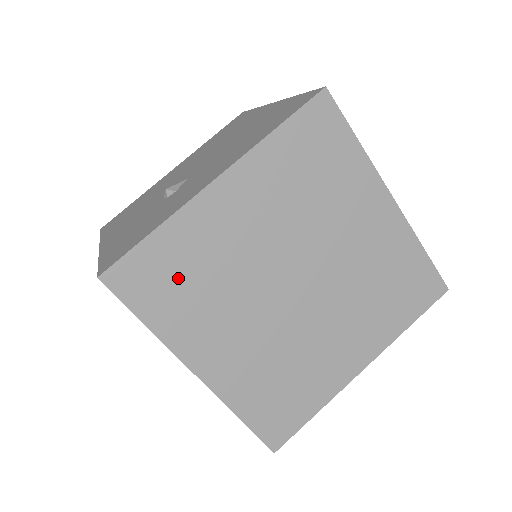
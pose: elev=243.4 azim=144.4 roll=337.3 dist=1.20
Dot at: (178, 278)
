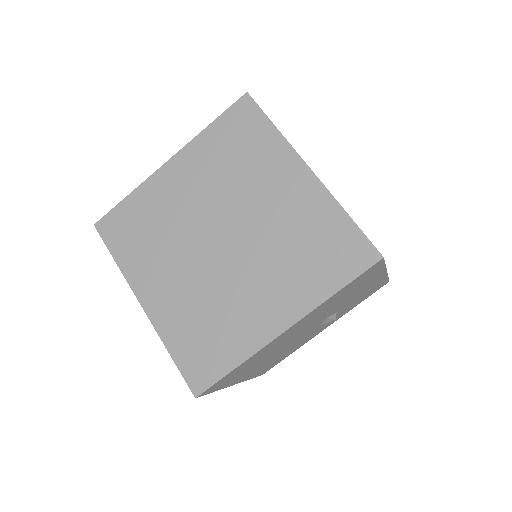
Dot at: (138, 228)
